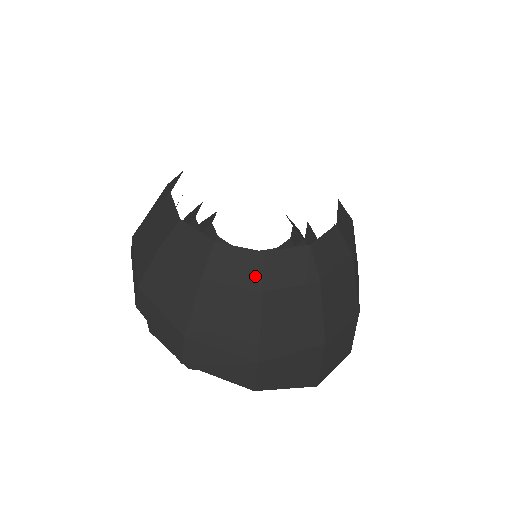
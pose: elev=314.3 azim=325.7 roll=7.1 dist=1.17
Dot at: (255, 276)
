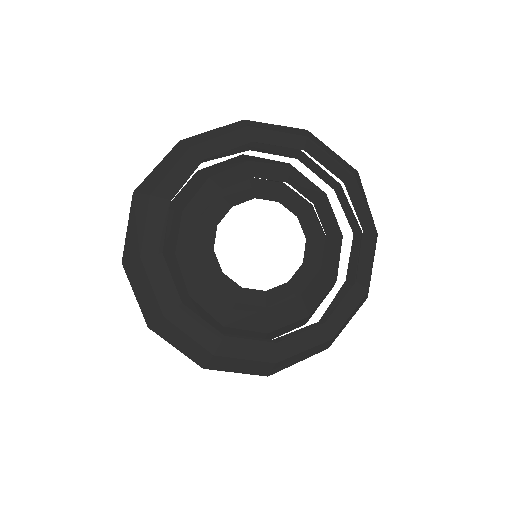
Dot at: (167, 304)
